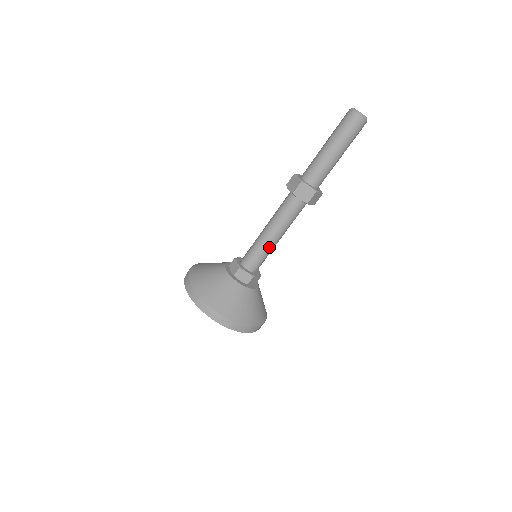
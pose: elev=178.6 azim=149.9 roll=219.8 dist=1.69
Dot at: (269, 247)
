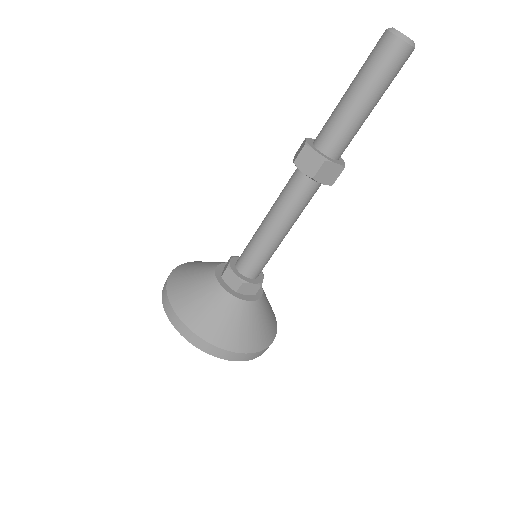
Dot at: (266, 243)
